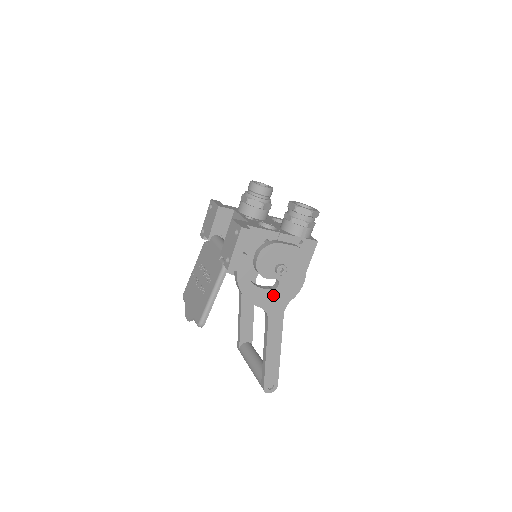
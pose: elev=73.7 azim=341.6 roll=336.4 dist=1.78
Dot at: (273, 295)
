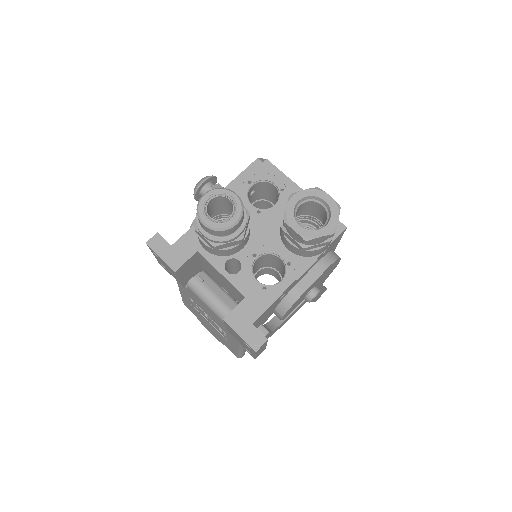
Dot at: occluded
